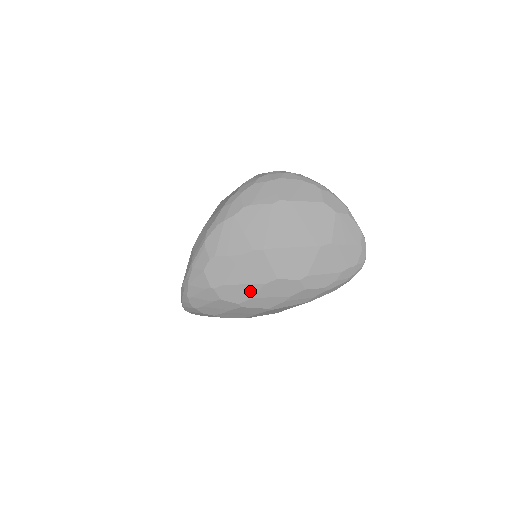
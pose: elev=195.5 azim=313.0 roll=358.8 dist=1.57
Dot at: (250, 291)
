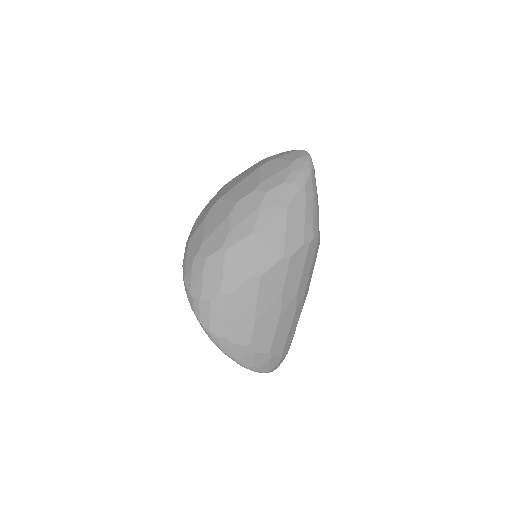
Dot at: (223, 229)
